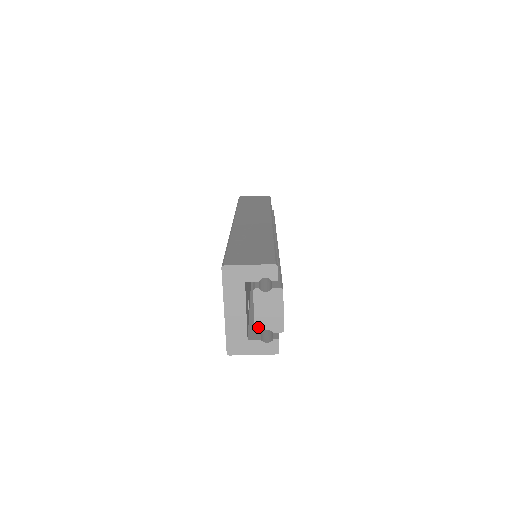
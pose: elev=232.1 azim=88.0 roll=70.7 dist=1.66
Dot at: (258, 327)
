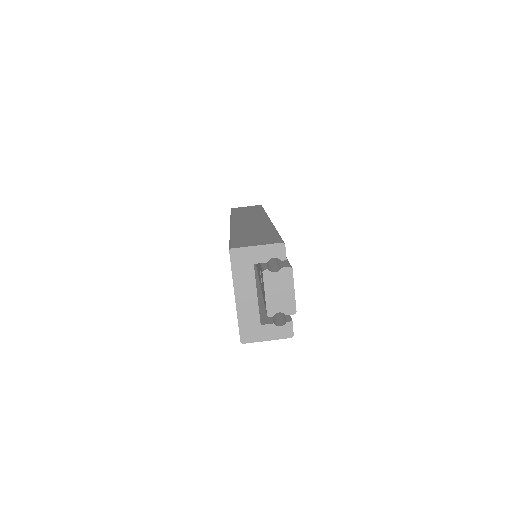
Dot at: (270, 310)
